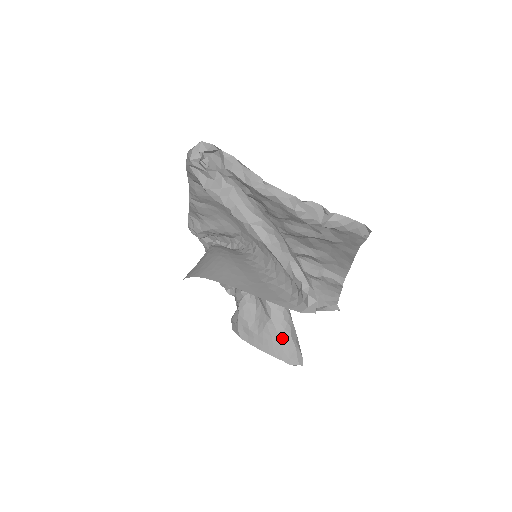
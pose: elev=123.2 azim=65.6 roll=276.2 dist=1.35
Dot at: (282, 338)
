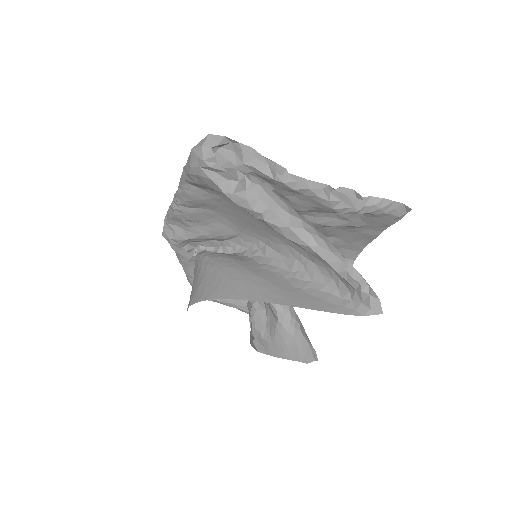
Dot at: (294, 338)
